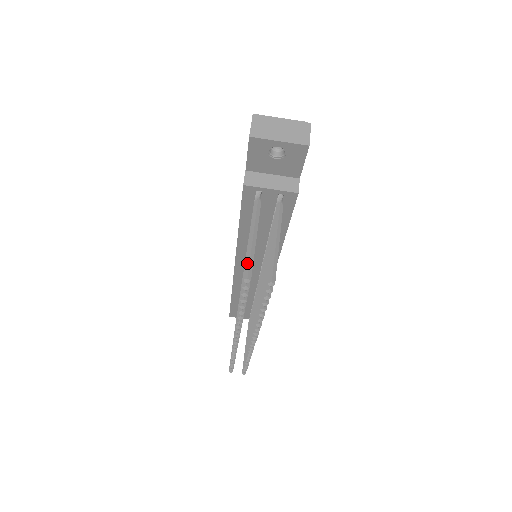
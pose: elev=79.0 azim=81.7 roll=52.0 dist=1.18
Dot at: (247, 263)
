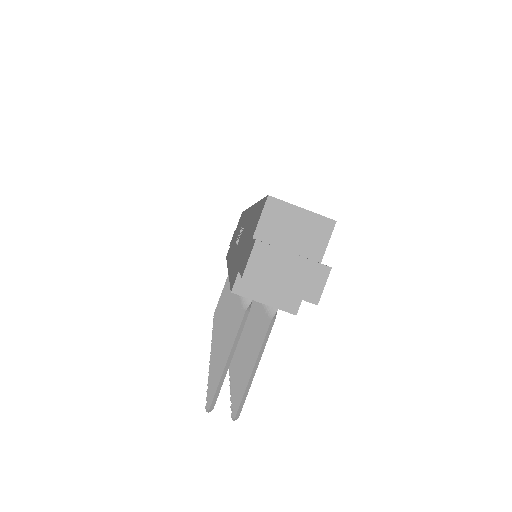
Dot at: (213, 390)
